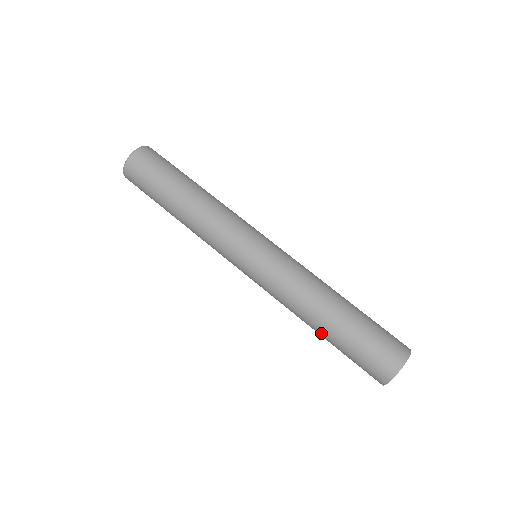
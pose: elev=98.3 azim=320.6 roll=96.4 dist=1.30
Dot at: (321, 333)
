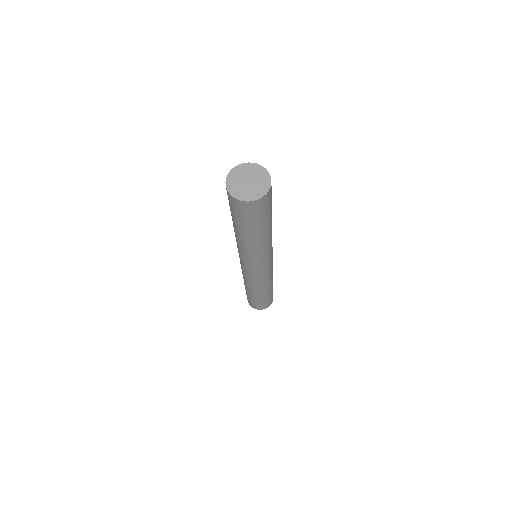
Dot at: occluded
